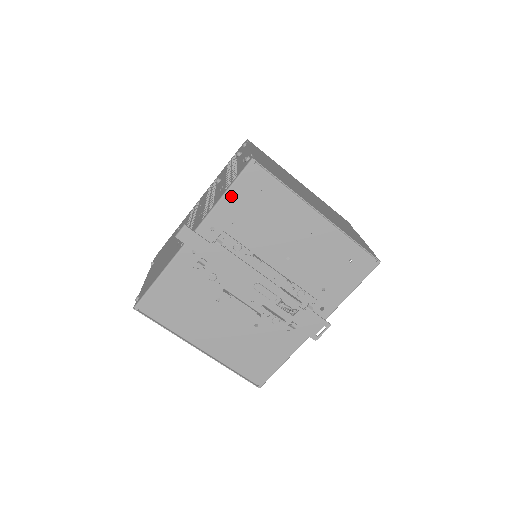
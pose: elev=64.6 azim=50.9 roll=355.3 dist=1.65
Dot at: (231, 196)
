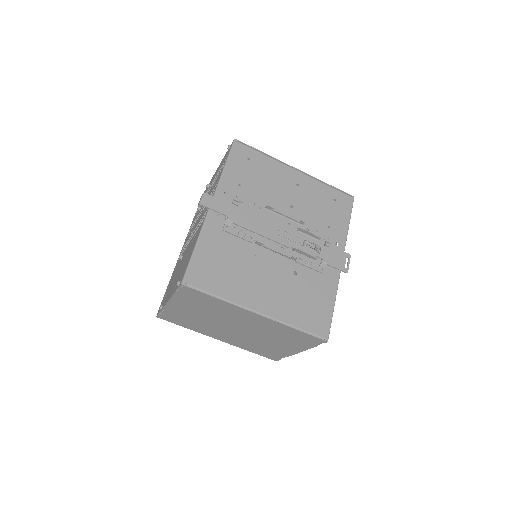
Dot at: (230, 167)
